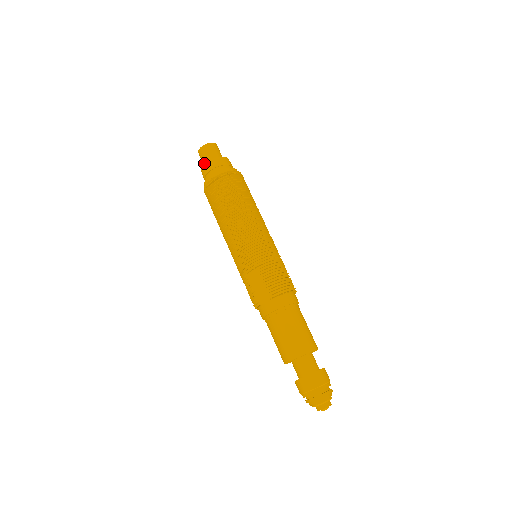
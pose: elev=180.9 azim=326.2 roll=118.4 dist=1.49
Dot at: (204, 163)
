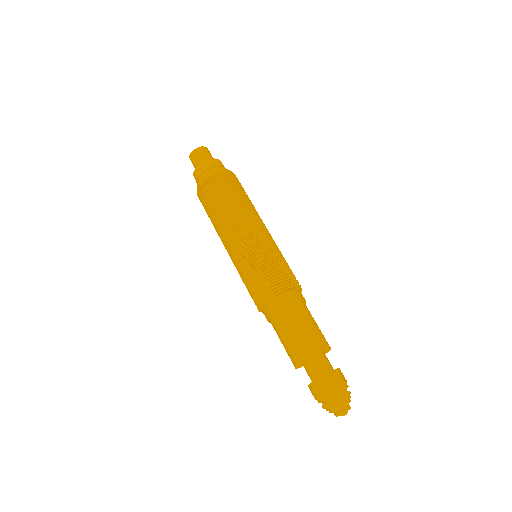
Dot at: occluded
